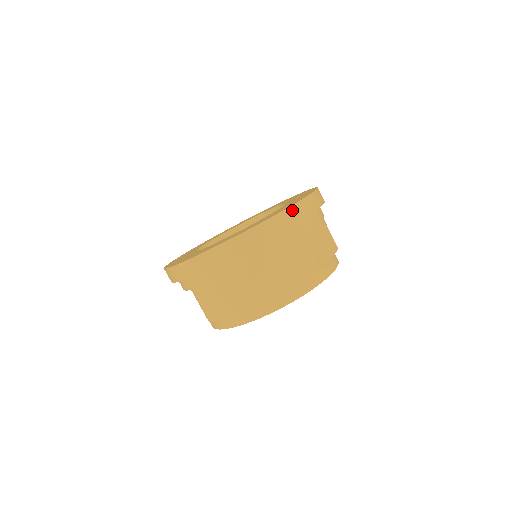
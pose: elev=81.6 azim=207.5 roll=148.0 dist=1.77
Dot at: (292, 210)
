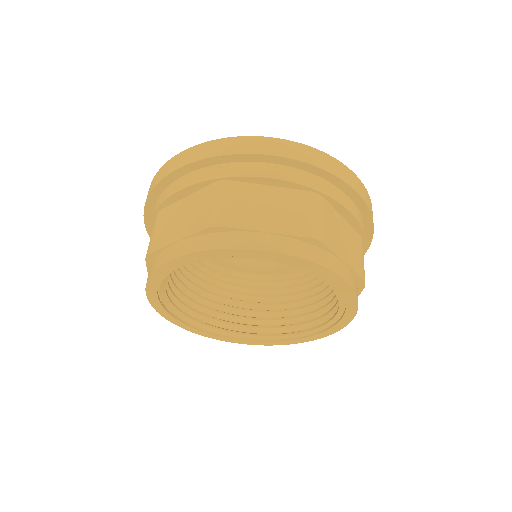
Dot at: (326, 157)
